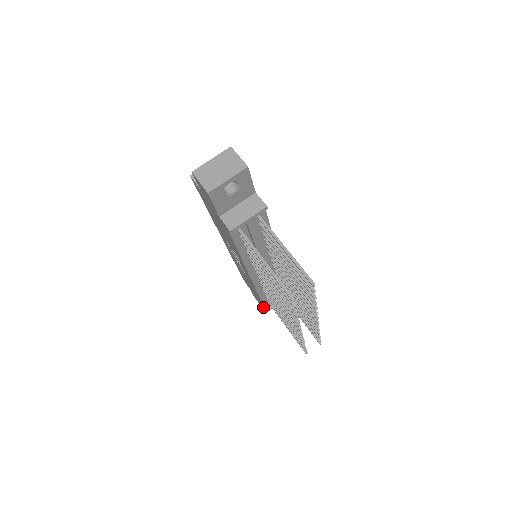
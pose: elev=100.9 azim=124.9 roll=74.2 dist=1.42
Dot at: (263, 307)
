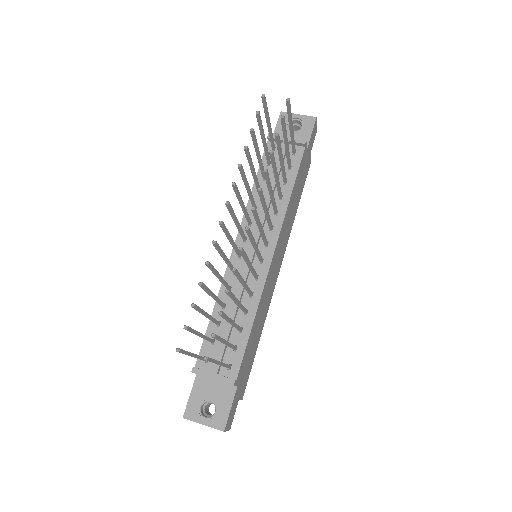
Dot at: (188, 404)
